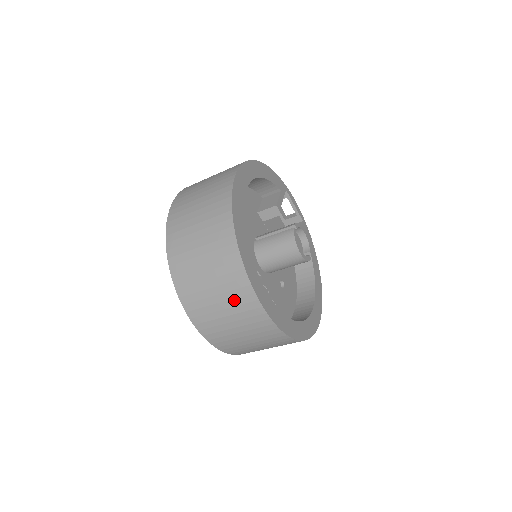
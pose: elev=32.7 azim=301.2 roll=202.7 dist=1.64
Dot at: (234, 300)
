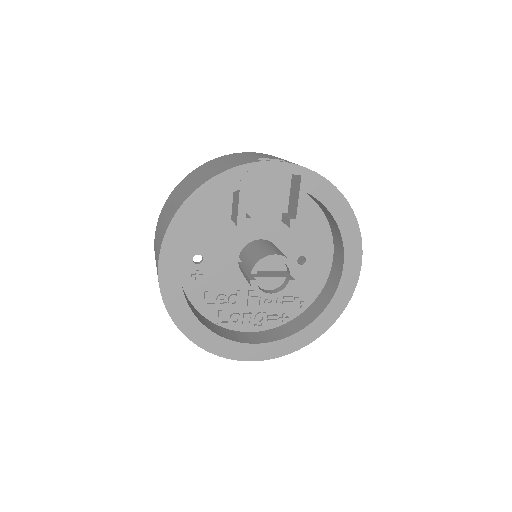
Dot at: occluded
